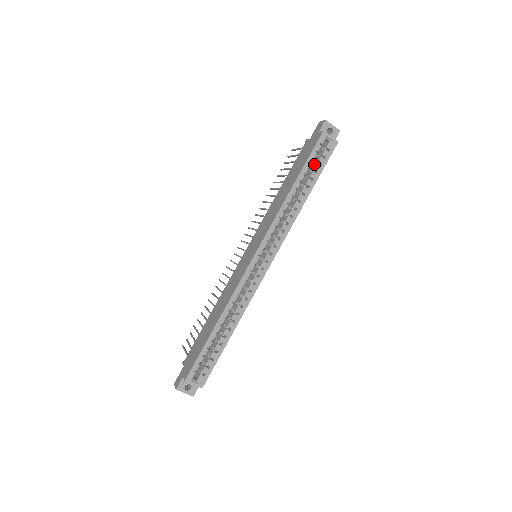
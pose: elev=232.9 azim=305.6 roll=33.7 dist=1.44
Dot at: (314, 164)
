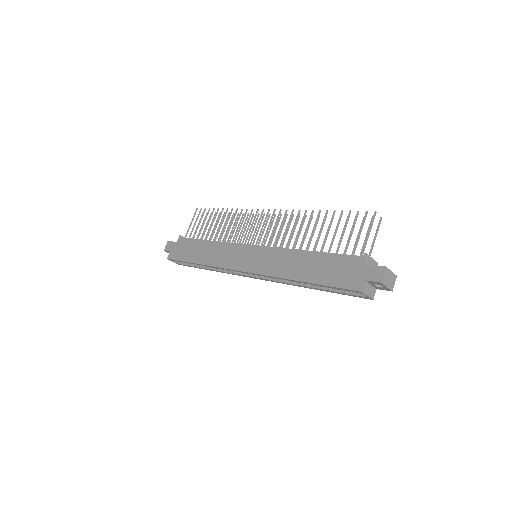
Dot at: occluded
